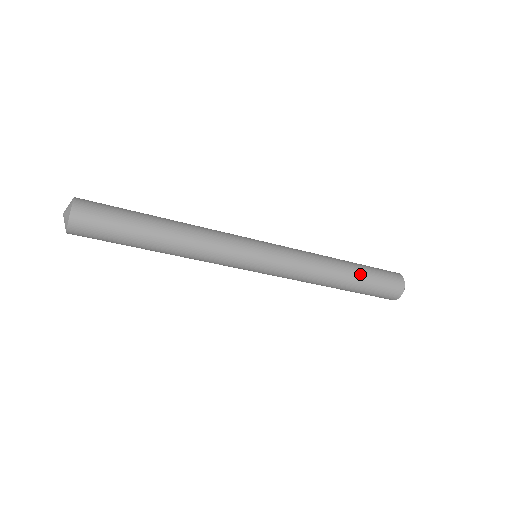
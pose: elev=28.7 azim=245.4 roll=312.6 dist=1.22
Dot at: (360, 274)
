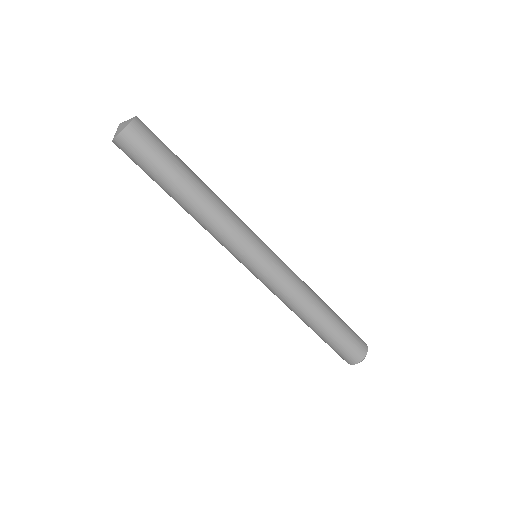
Dot at: (331, 327)
